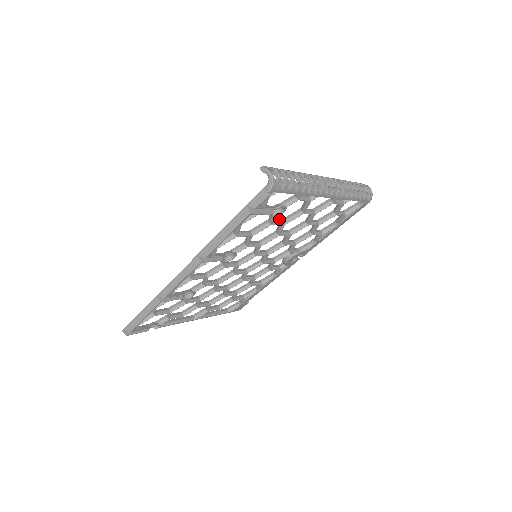
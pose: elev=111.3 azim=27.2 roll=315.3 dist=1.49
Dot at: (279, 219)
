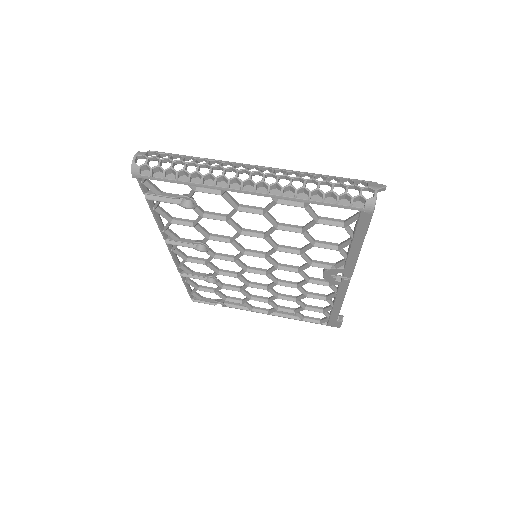
Dot at: occluded
